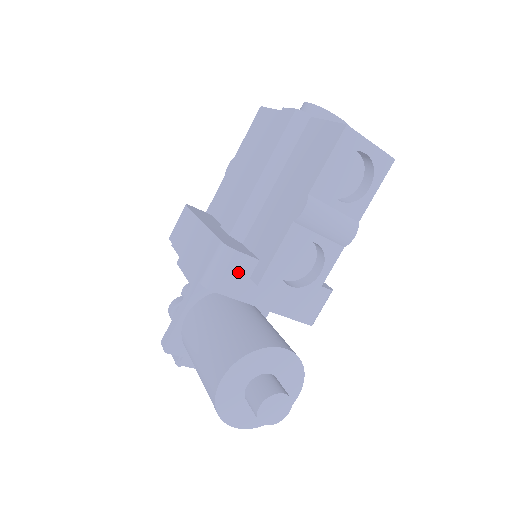
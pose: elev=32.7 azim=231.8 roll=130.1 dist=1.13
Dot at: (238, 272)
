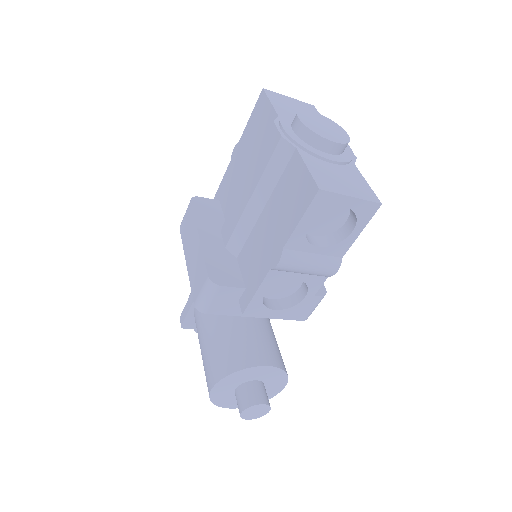
Dot at: (226, 299)
